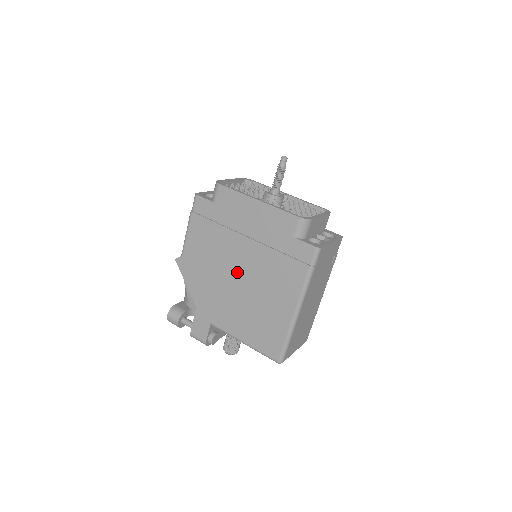
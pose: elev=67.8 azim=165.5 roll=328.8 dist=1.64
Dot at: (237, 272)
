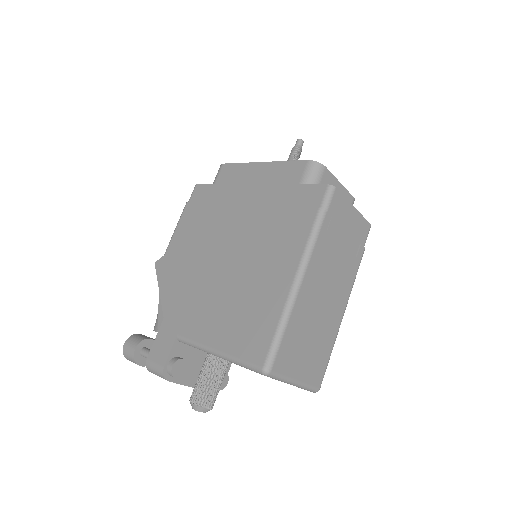
Dot at: (225, 251)
